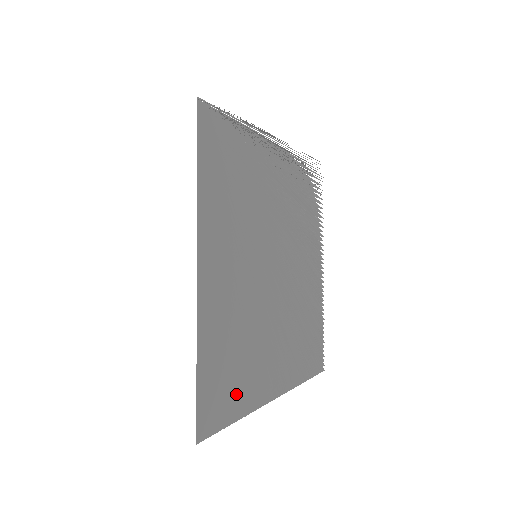
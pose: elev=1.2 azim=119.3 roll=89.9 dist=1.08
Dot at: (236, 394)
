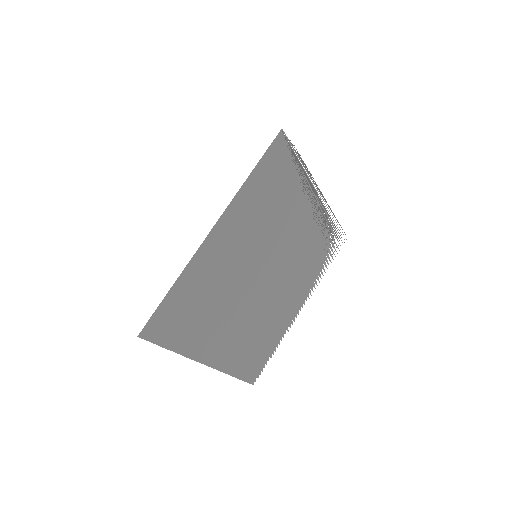
Dot at: (182, 332)
